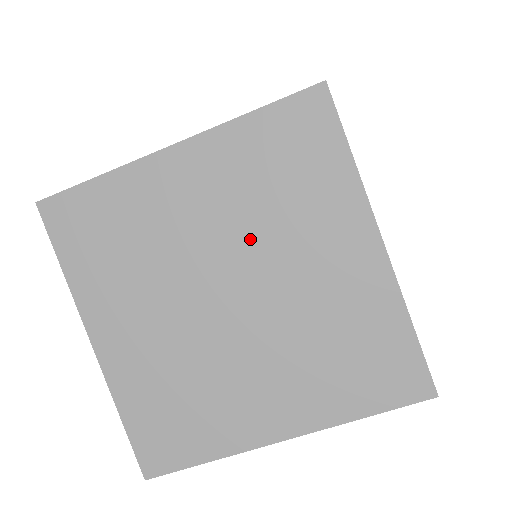
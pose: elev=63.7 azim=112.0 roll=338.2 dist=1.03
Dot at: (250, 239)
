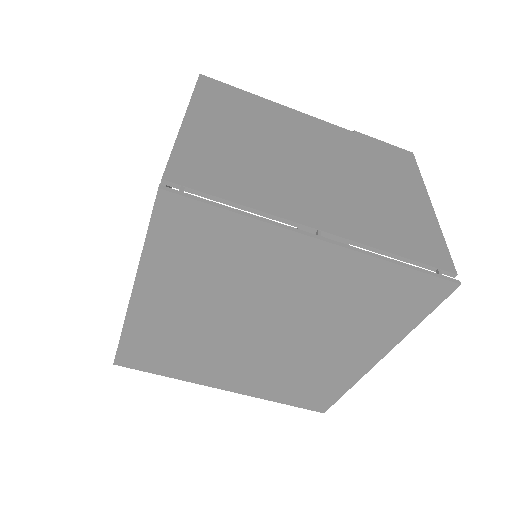
Dot at: (237, 300)
